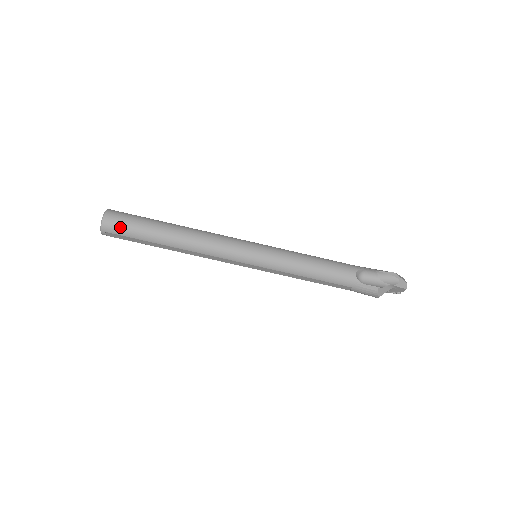
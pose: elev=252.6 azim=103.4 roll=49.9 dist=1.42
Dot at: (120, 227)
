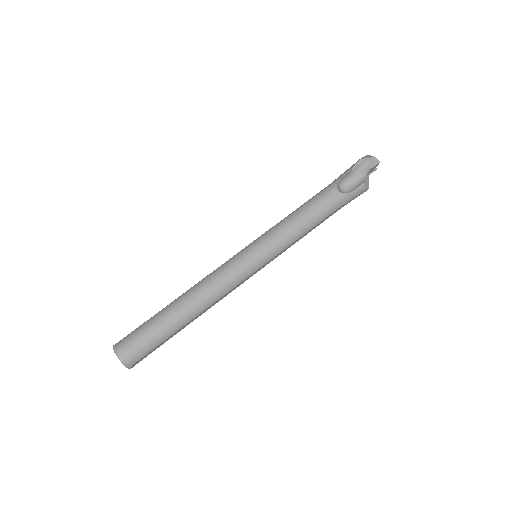
Dot at: (140, 350)
